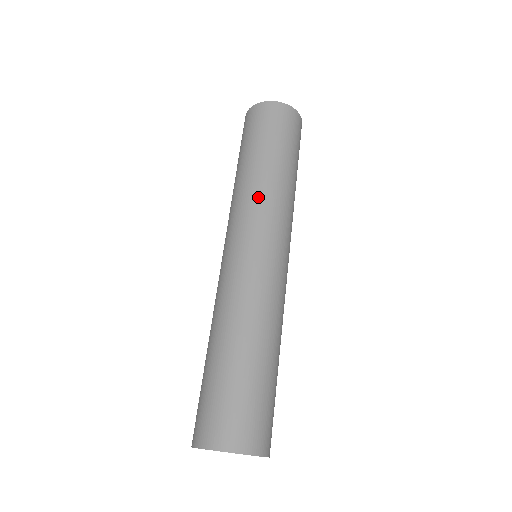
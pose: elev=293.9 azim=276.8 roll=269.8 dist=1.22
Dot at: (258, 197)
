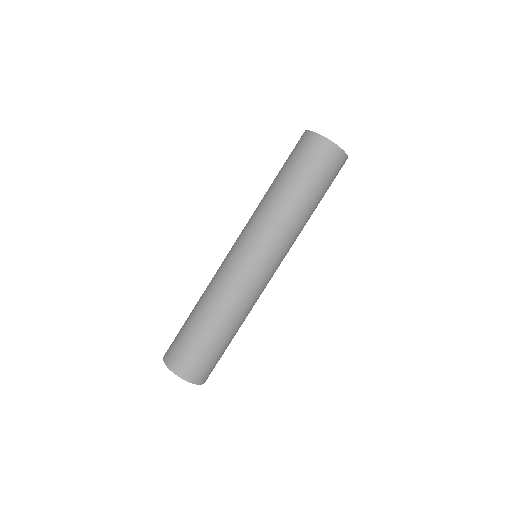
Dot at: (261, 215)
